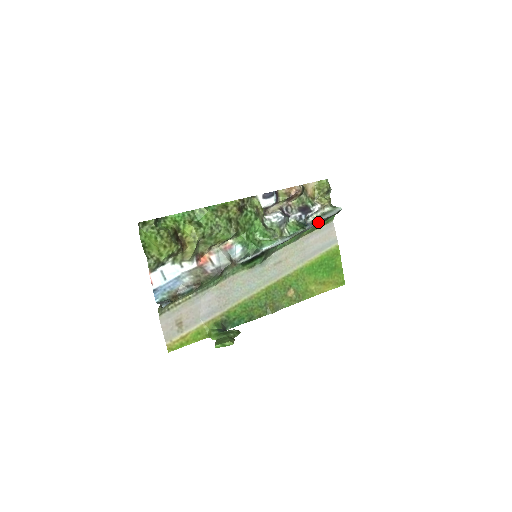
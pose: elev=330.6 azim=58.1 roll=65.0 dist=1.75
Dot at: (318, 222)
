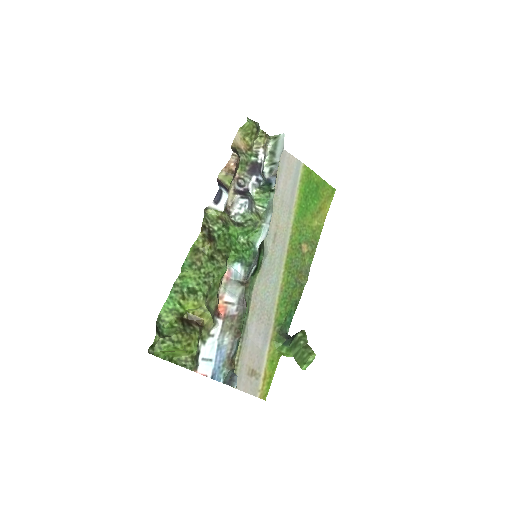
Dot at: (277, 170)
